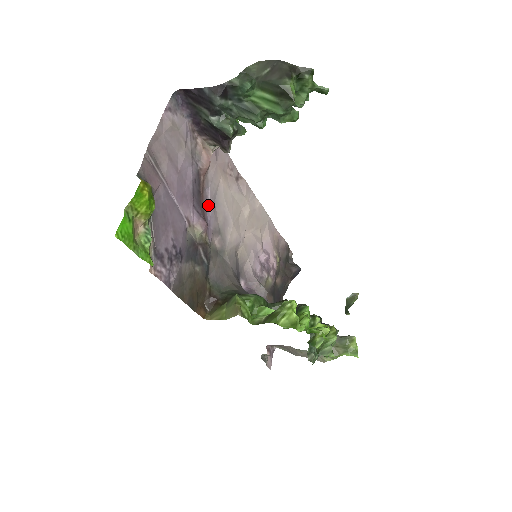
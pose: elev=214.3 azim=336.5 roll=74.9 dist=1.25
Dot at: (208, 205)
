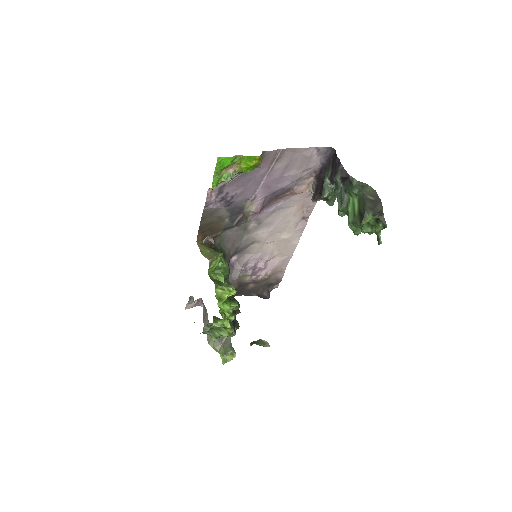
Dot at: (273, 206)
